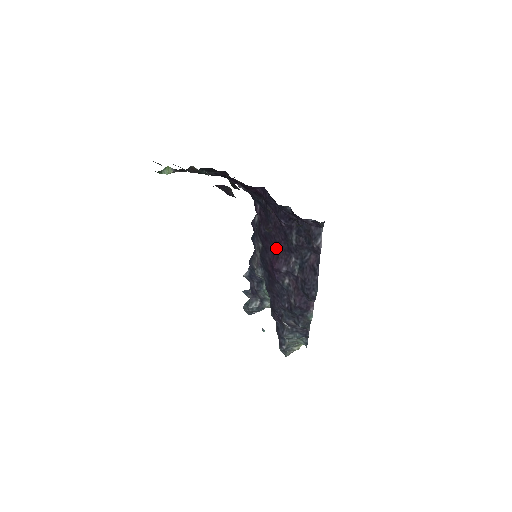
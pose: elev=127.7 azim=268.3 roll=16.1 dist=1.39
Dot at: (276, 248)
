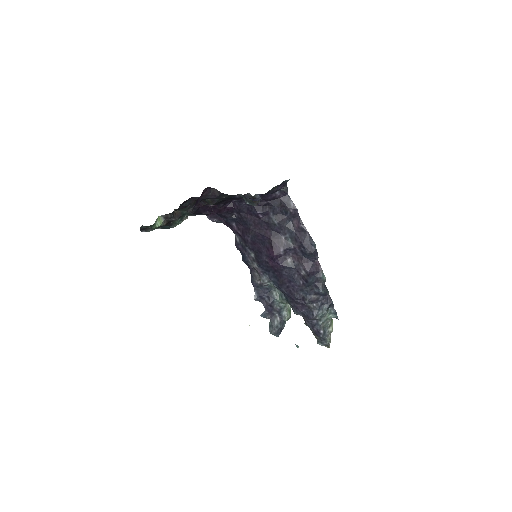
Dot at: (266, 241)
